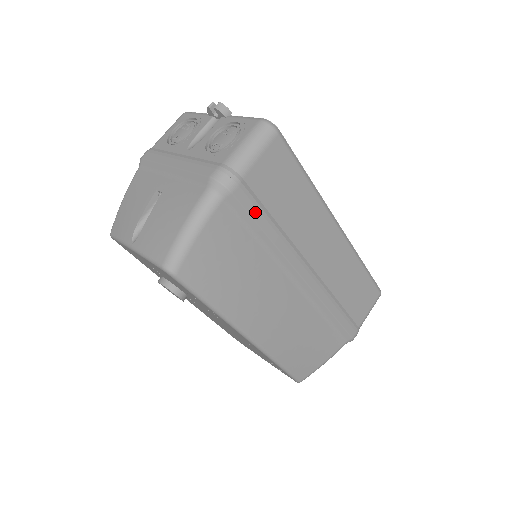
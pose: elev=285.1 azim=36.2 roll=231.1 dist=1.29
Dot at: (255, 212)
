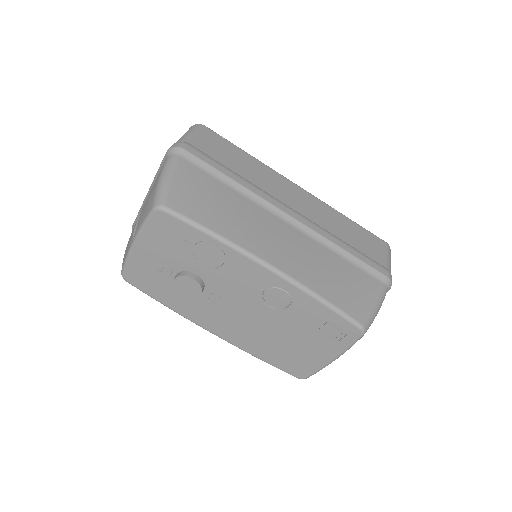
Dot at: (211, 163)
